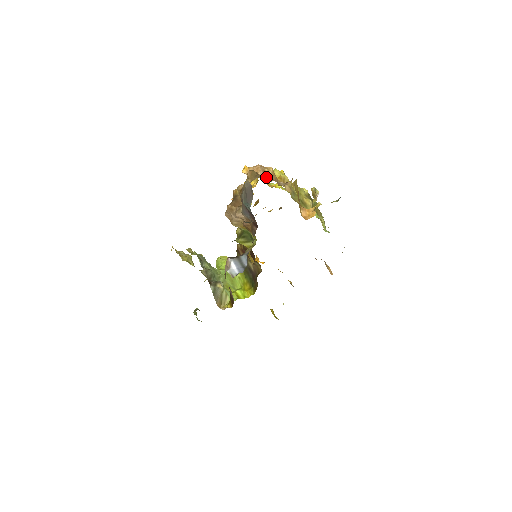
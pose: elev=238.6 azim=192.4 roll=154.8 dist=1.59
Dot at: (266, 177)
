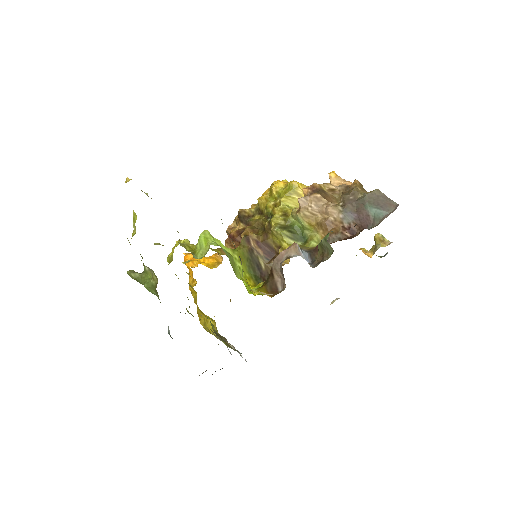
Dot at: occluded
